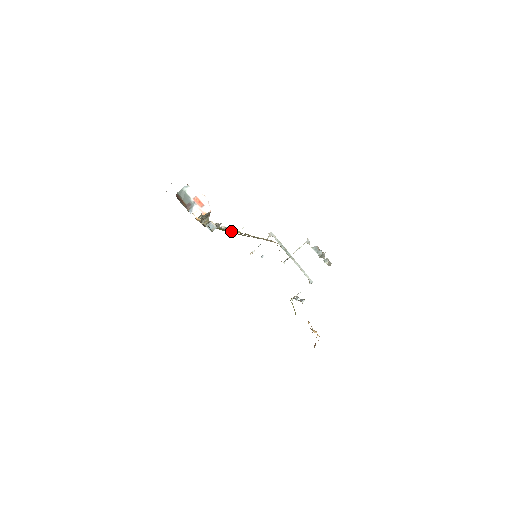
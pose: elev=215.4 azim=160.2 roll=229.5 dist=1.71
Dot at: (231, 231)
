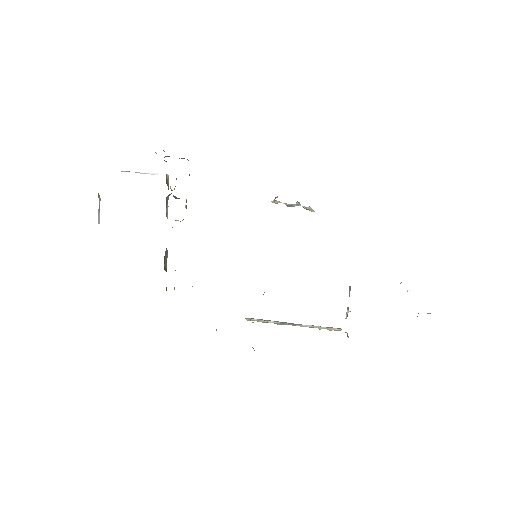
Dot at: occluded
